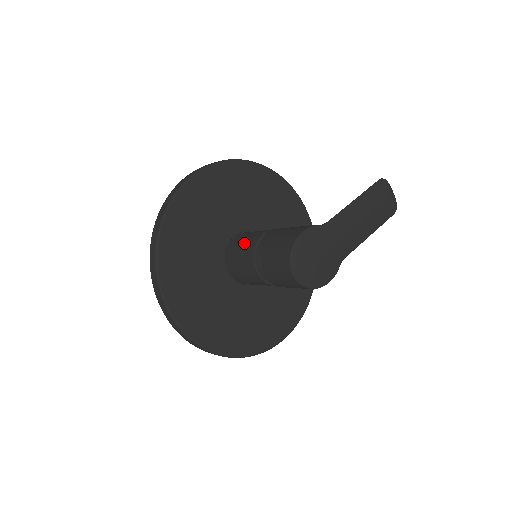
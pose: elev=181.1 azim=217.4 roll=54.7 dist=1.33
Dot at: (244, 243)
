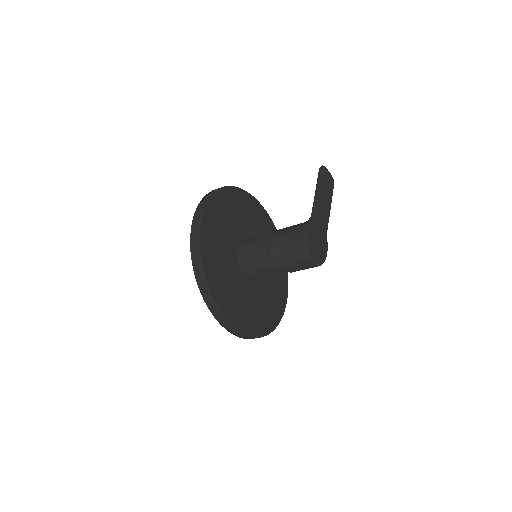
Dot at: (254, 254)
